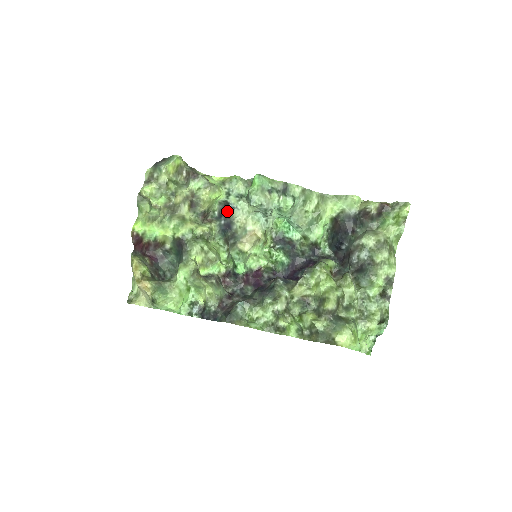
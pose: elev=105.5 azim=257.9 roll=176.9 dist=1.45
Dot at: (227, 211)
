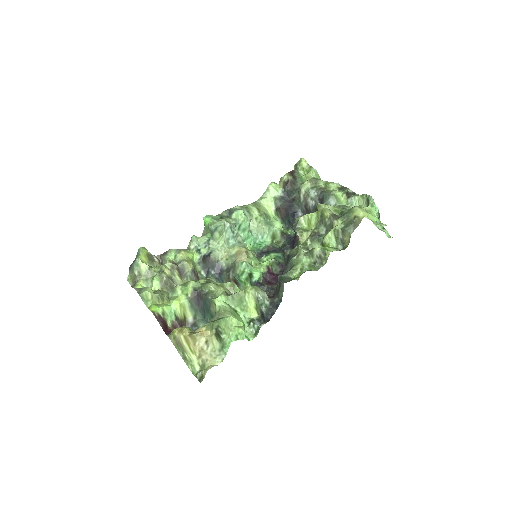
Dot at: (208, 259)
